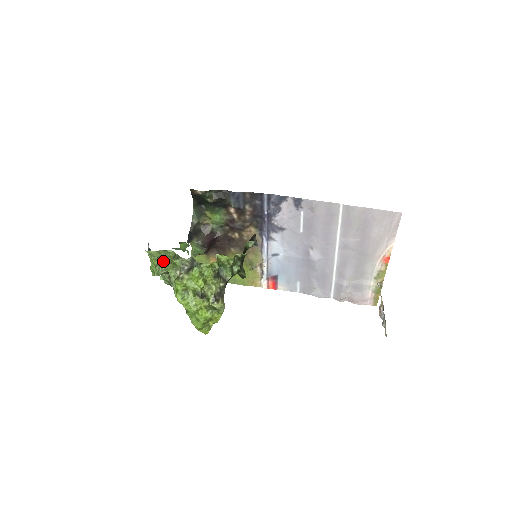
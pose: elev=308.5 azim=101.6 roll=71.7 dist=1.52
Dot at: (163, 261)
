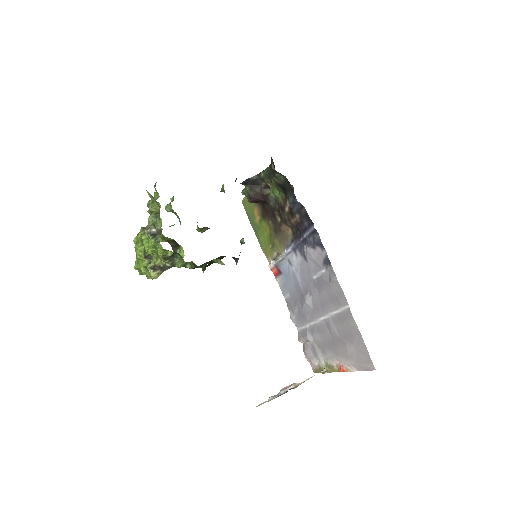
Dot at: (155, 204)
